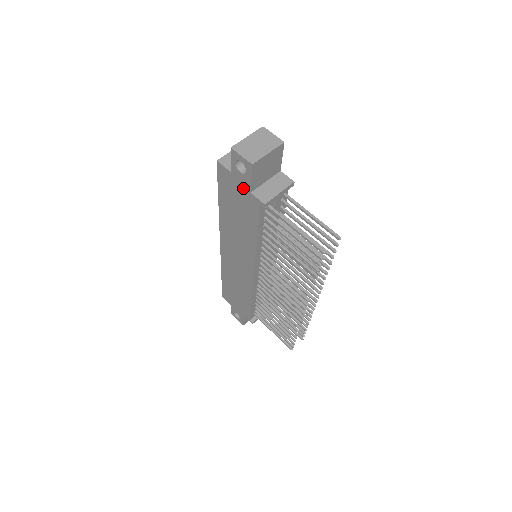
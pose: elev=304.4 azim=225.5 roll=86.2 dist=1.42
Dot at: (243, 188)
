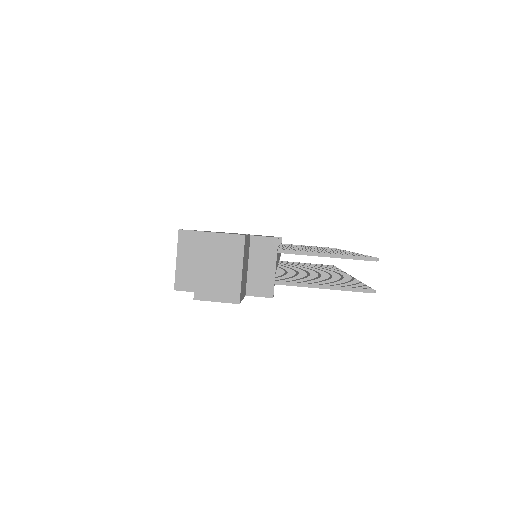
Dot at: occluded
